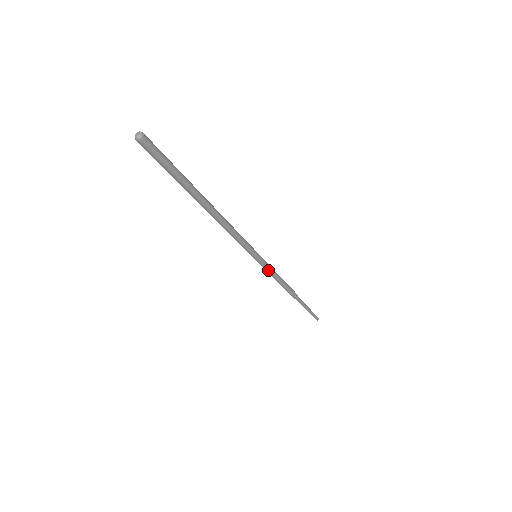
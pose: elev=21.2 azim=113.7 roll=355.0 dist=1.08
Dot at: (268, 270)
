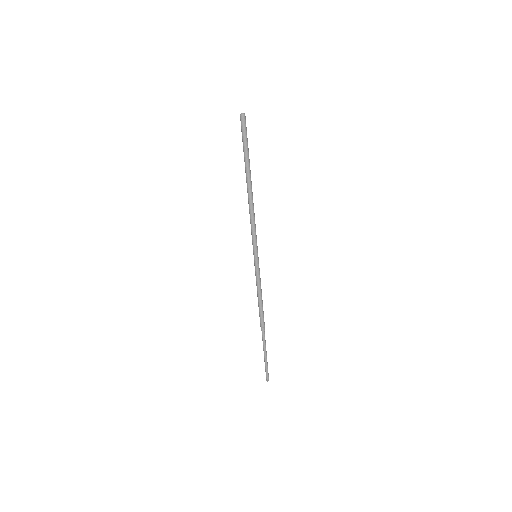
Dot at: (258, 276)
